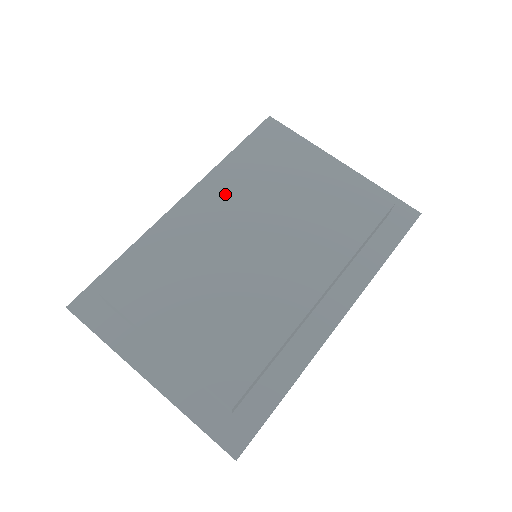
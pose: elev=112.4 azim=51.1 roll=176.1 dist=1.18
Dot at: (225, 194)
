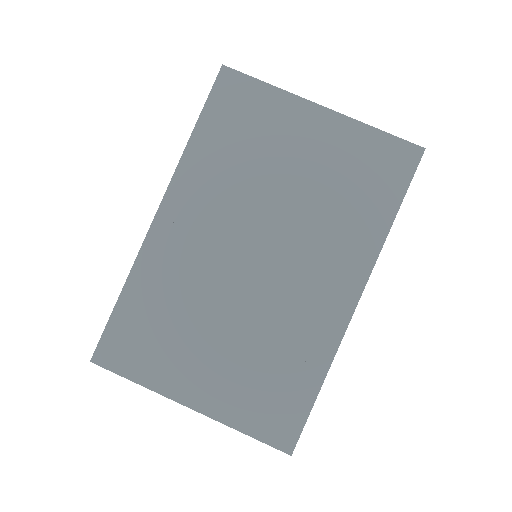
Dot at: (203, 203)
